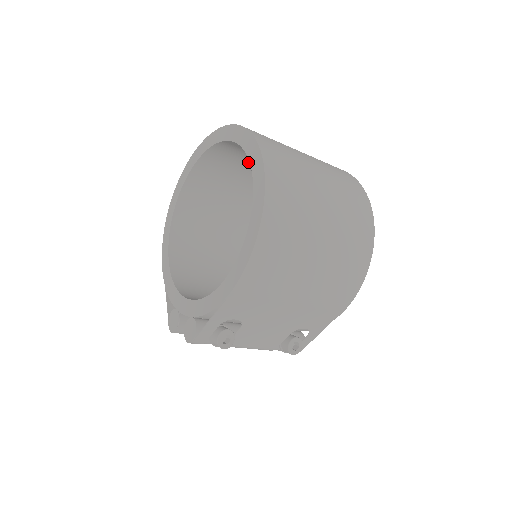
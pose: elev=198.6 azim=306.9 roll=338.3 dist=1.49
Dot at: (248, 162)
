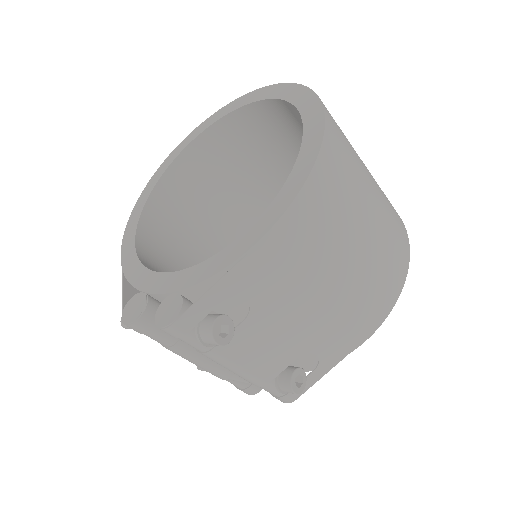
Dot at: (257, 154)
